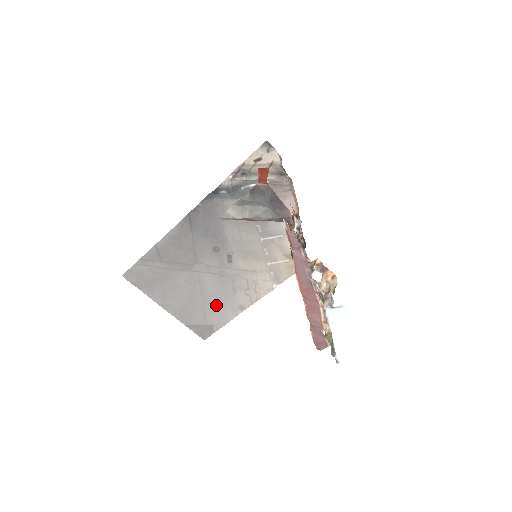
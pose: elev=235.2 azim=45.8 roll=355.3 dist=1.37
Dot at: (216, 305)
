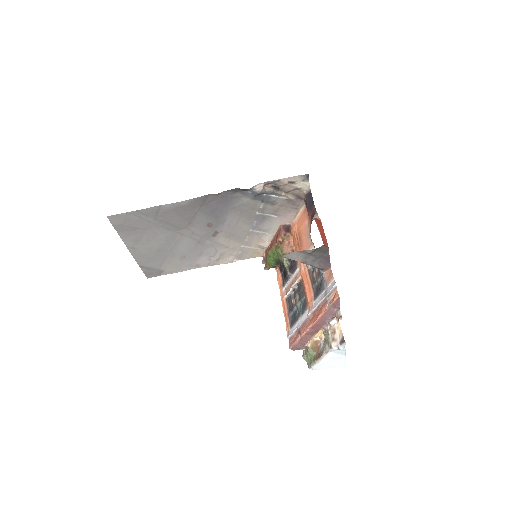
Dot at: (178, 259)
